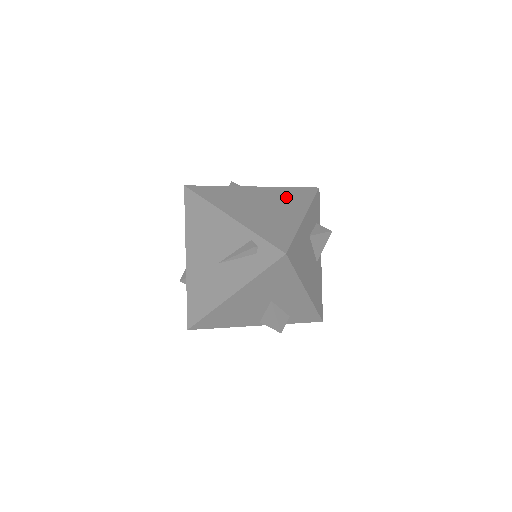
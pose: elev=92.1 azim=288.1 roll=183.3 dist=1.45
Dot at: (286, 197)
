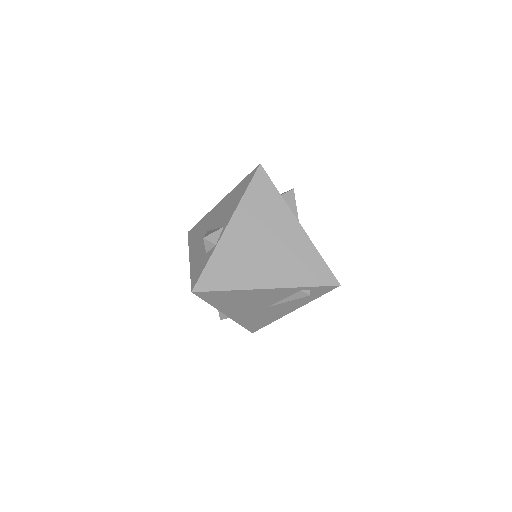
Dot at: (262, 212)
